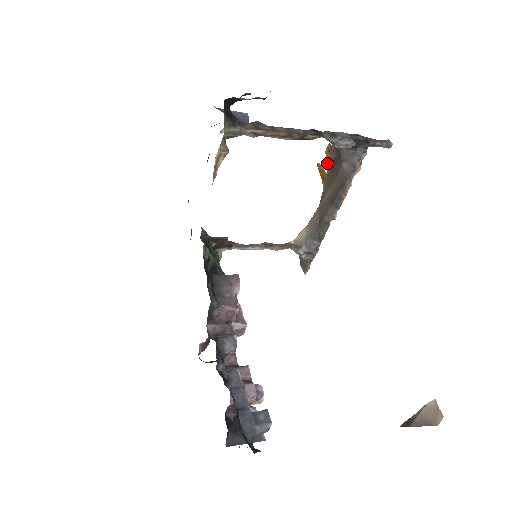
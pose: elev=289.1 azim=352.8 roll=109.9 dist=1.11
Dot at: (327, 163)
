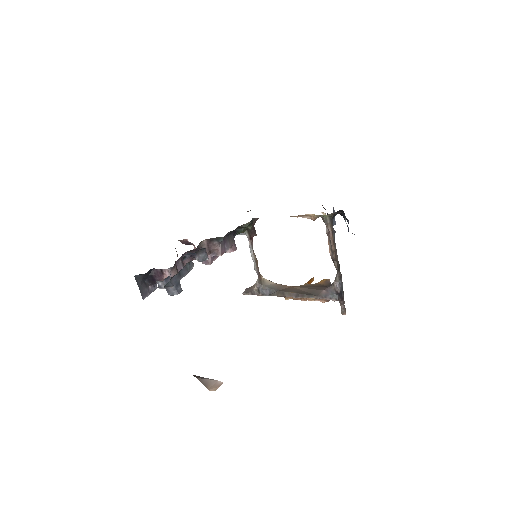
Dot at: (318, 282)
